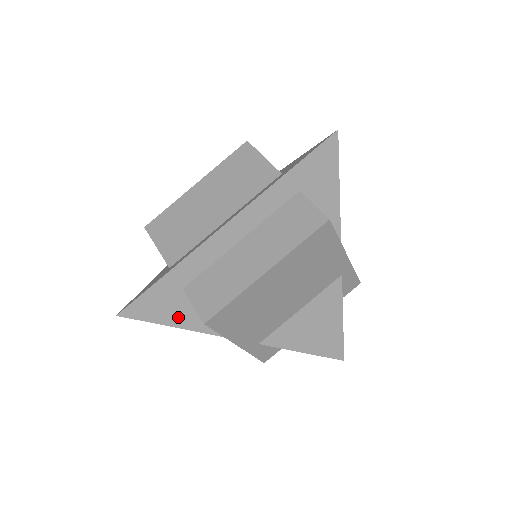
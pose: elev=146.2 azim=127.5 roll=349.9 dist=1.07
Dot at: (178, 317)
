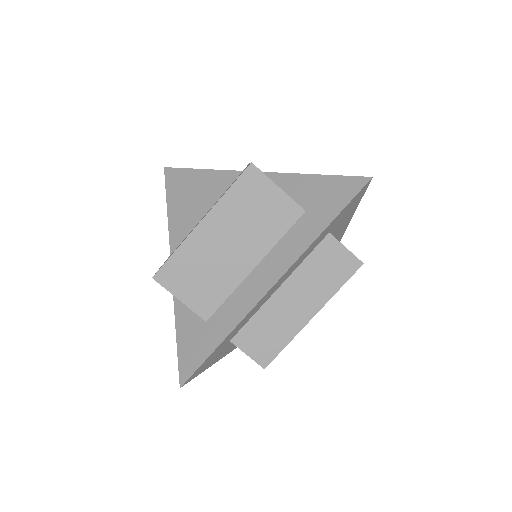
Dot at: (222, 355)
